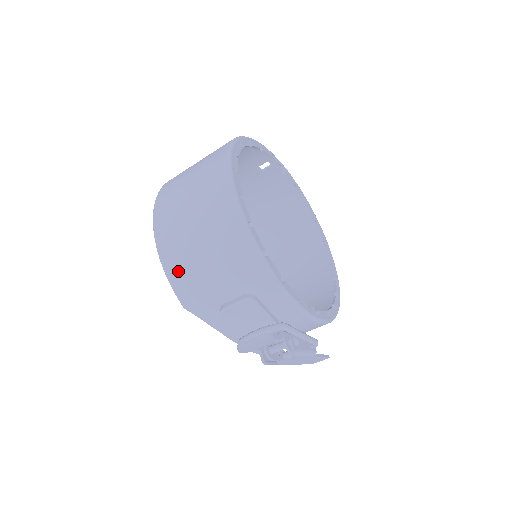
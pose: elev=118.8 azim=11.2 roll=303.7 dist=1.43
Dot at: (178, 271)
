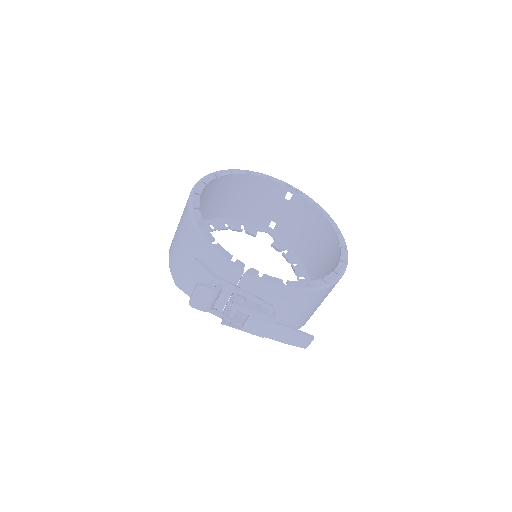
Dot at: (172, 258)
